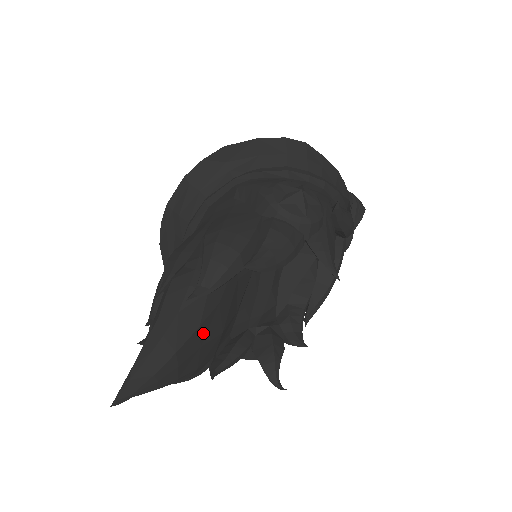
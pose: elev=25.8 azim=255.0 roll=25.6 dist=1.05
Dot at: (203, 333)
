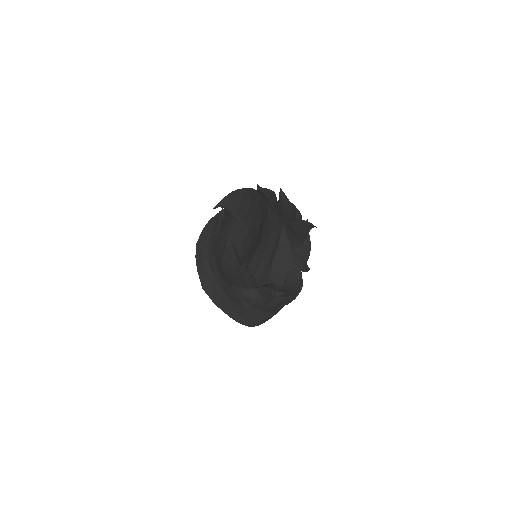
Dot at: (257, 210)
